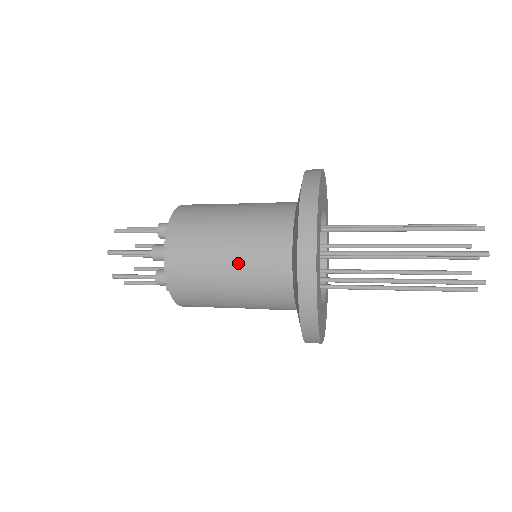
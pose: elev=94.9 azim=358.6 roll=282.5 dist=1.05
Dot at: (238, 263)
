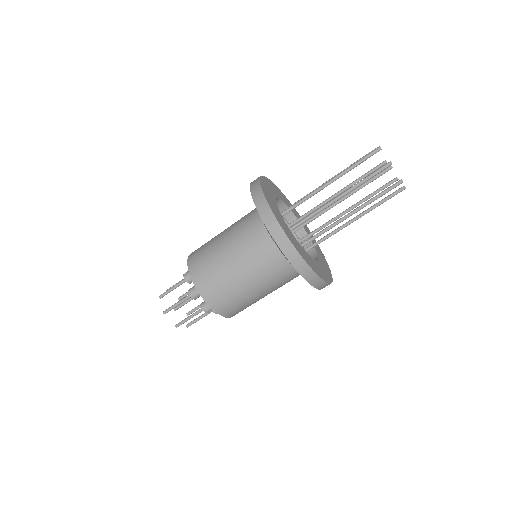
Dot at: (266, 290)
